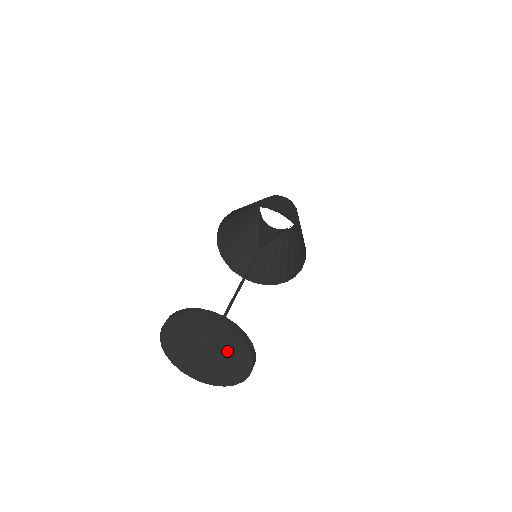
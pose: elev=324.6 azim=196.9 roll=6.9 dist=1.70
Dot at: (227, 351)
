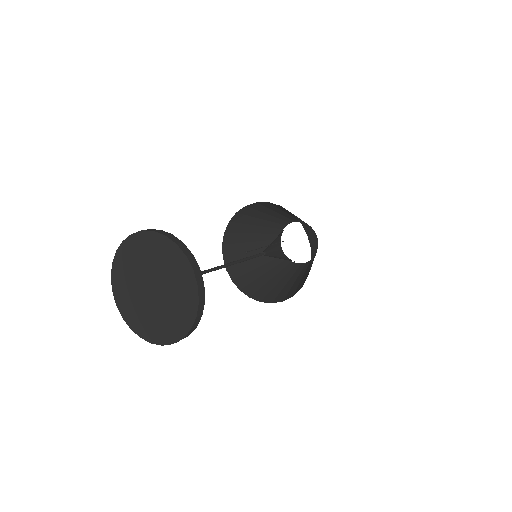
Dot at: (173, 303)
